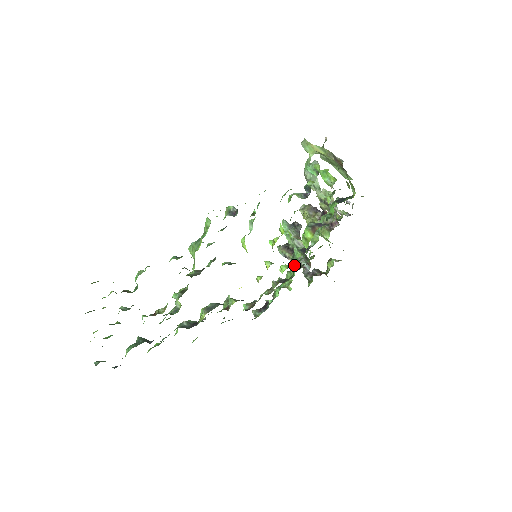
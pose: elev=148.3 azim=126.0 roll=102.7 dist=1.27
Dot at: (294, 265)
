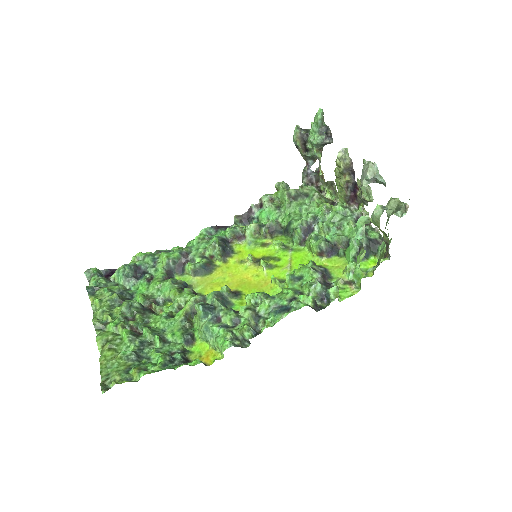
Dot at: (289, 234)
